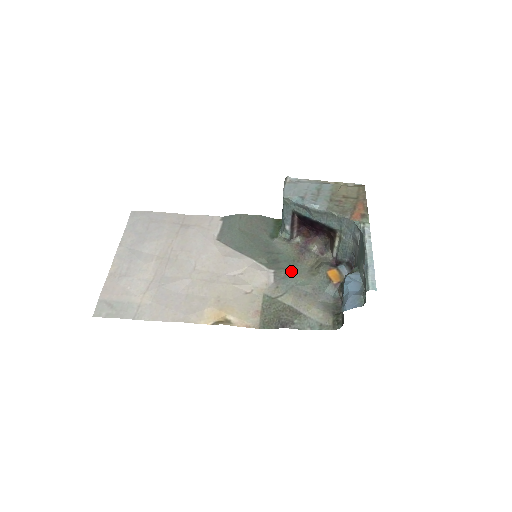
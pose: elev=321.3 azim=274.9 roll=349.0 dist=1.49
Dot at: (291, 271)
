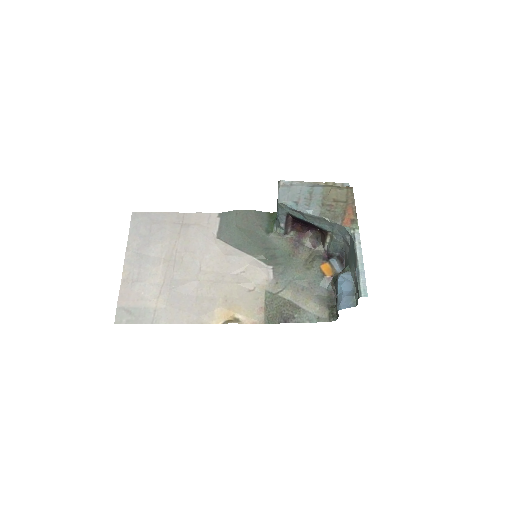
Dot at: (288, 266)
